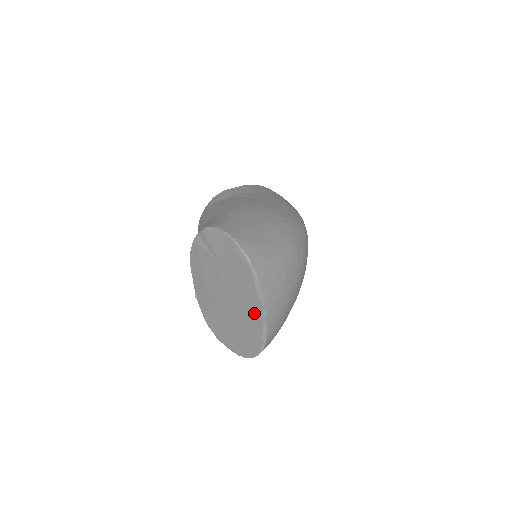
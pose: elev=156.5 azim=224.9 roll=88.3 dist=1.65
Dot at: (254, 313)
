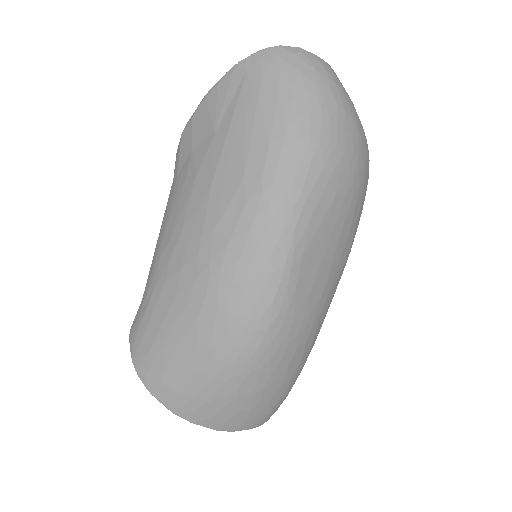
Dot at: occluded
